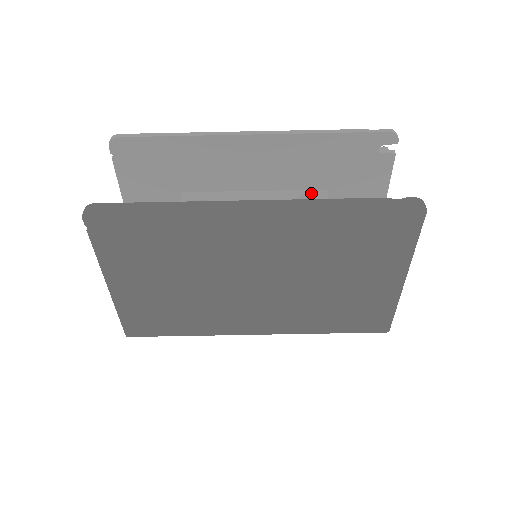
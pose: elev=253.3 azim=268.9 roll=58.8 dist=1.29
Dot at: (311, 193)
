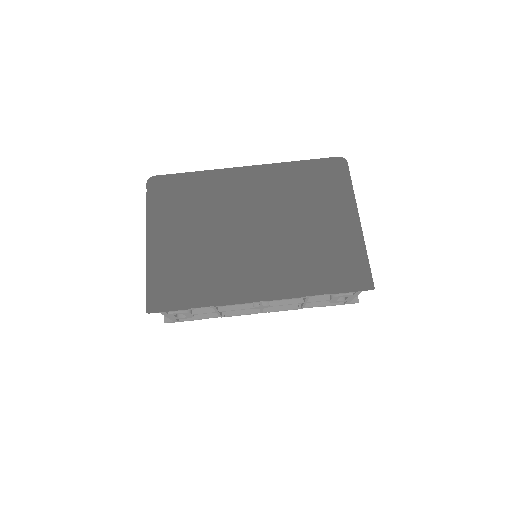
Dot at: occluded
